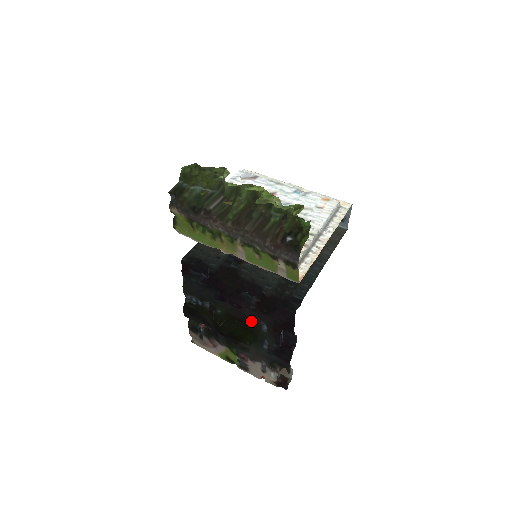
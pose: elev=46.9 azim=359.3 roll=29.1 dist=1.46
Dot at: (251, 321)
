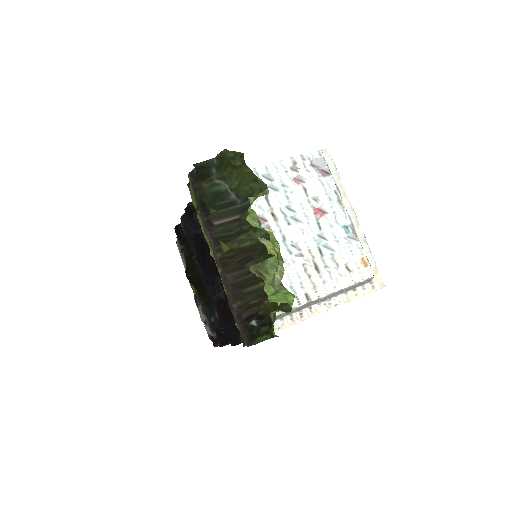
Dot at: occluded
